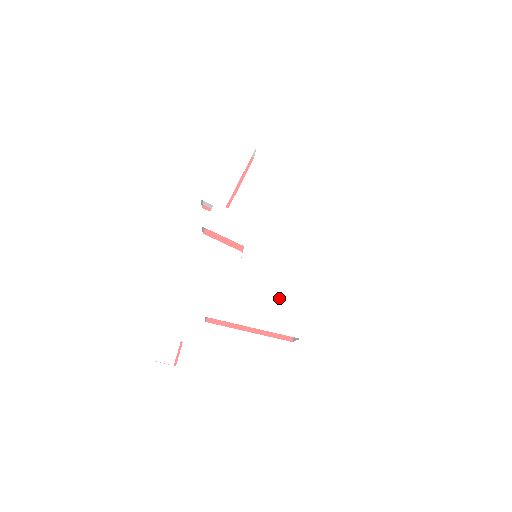
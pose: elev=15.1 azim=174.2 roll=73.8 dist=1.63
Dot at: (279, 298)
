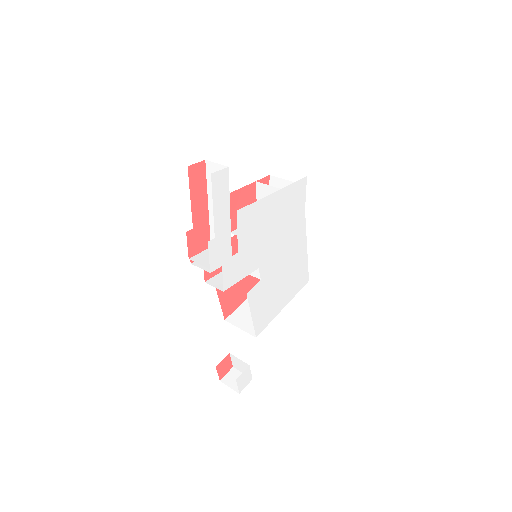
Dot at: (292, 274)
